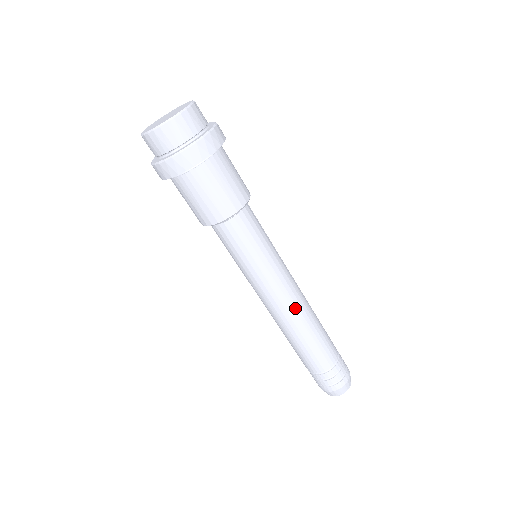
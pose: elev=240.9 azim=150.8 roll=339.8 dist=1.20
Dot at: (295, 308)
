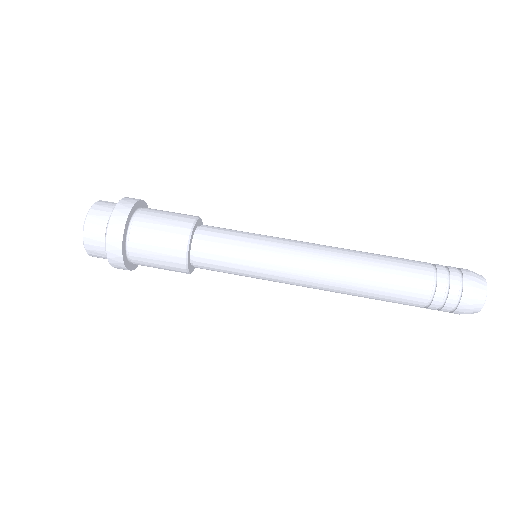
Dot at: occluded
